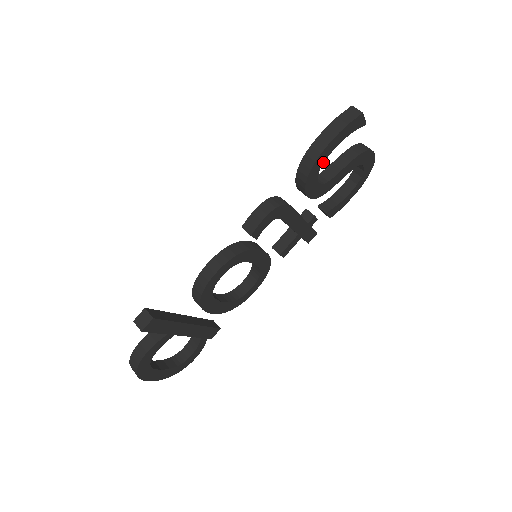
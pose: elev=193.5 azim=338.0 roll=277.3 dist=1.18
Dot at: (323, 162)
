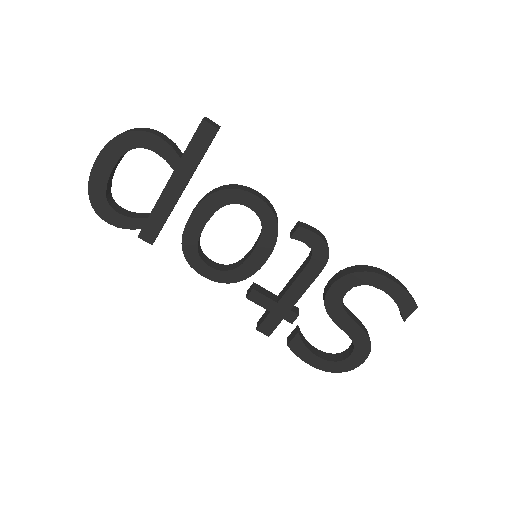
Dot at: (371, 285)
